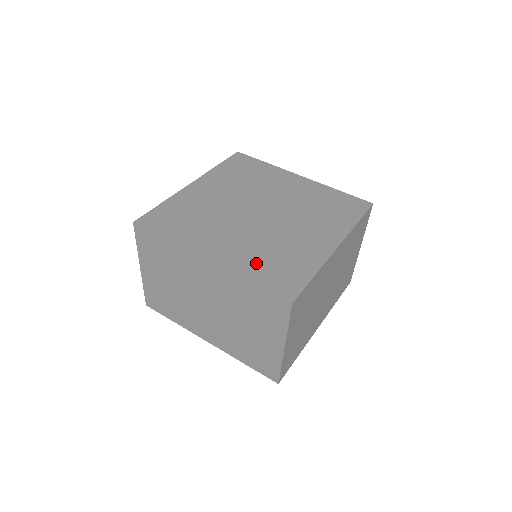
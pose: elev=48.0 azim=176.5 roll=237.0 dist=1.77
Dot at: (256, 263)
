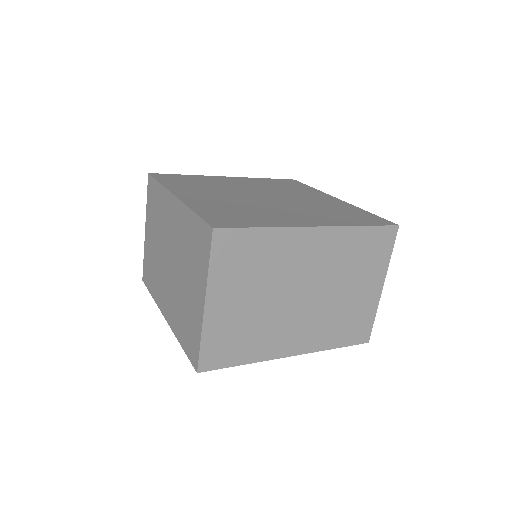
Dot at: (216, 208)
